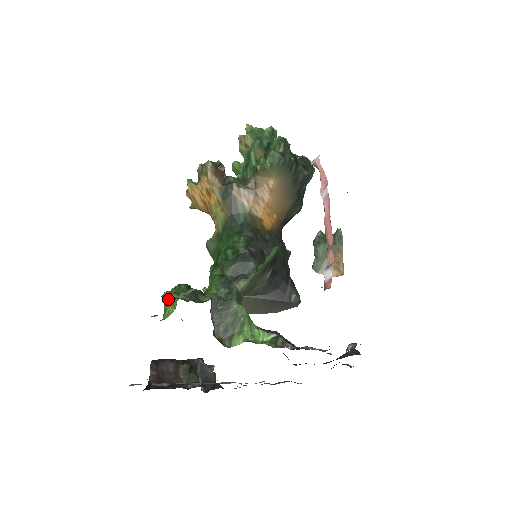
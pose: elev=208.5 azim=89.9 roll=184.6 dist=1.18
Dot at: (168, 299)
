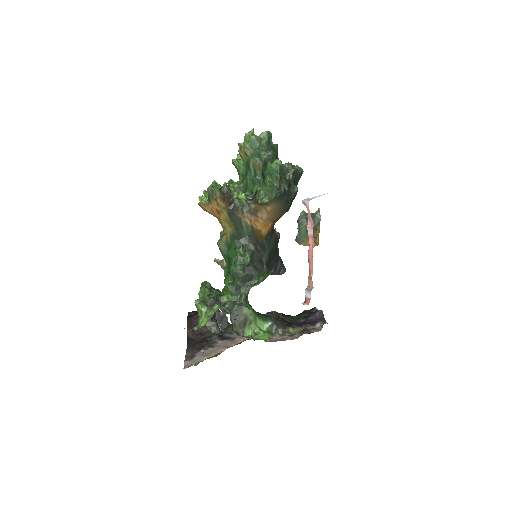
Dot at: (201, 310)
